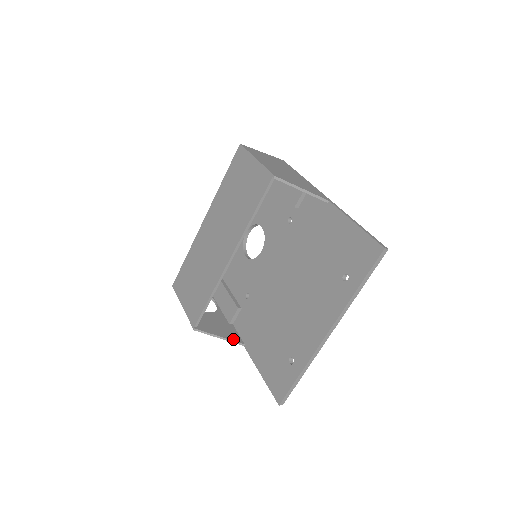
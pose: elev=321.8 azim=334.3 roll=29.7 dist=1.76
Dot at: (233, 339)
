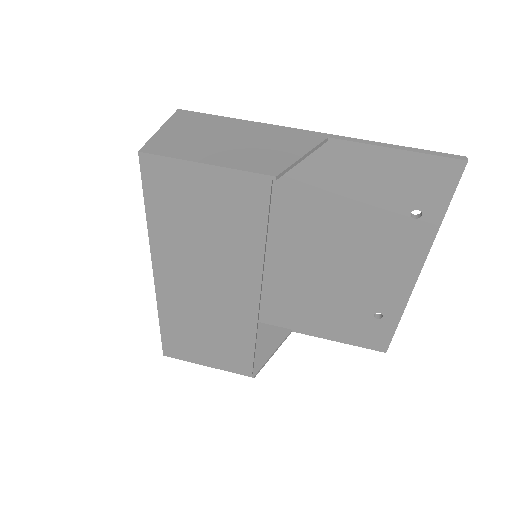
Dot at: (281, 338)
